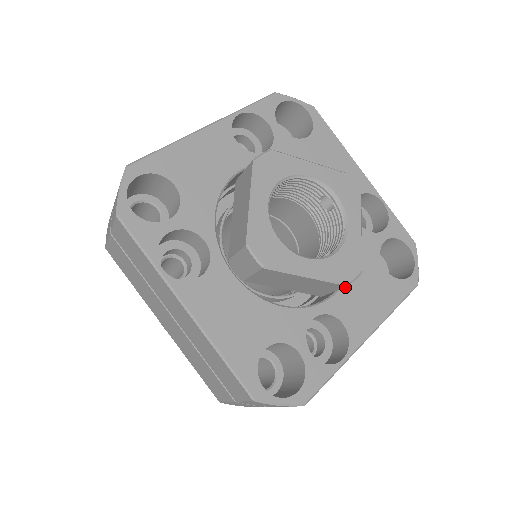
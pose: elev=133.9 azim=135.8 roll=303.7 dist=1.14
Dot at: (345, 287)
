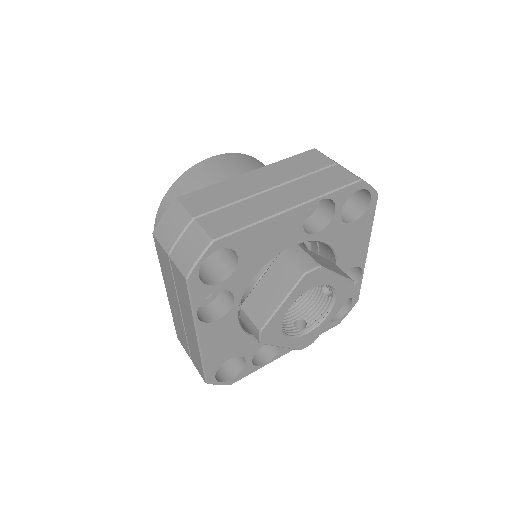
Dot at: occluded
